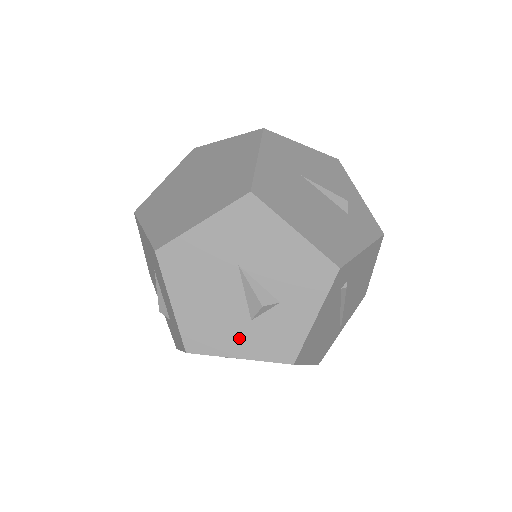
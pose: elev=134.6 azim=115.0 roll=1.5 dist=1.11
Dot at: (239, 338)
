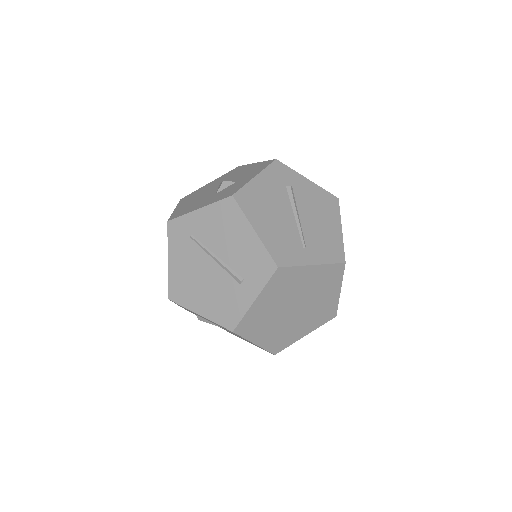
Dot at: (204, 202)
